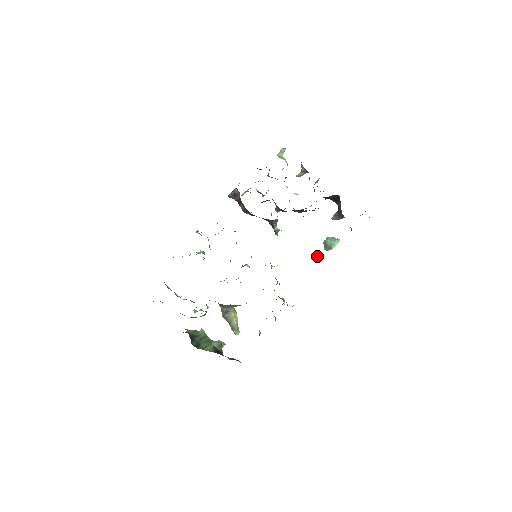
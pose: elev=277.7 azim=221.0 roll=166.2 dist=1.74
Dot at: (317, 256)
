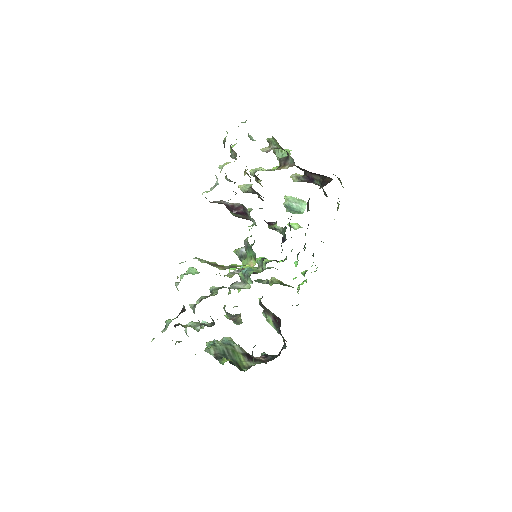
Dot at: occluded
